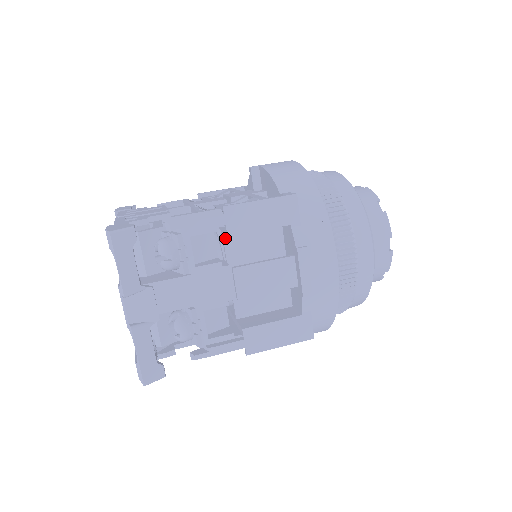
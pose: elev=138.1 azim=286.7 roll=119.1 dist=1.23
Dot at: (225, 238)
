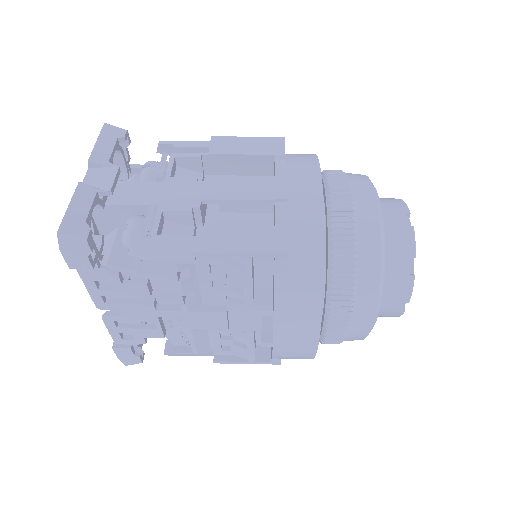
Dot at: occluded
